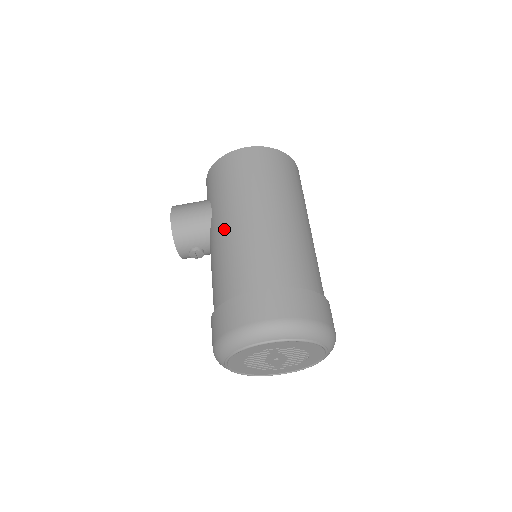
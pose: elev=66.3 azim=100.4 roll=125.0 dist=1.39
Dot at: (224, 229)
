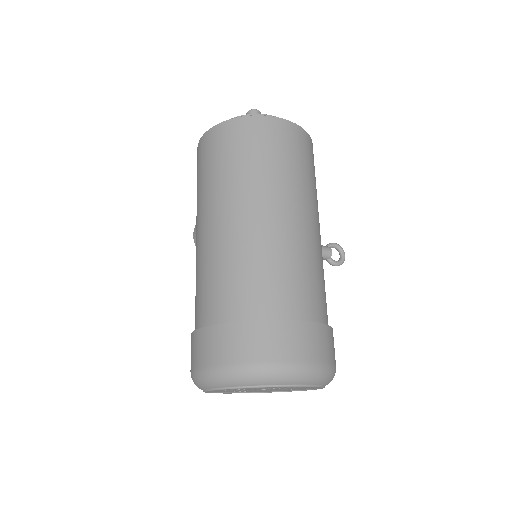
Dot at: occluded
